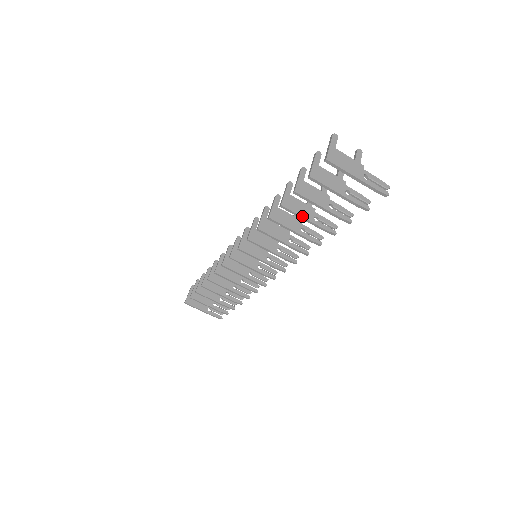
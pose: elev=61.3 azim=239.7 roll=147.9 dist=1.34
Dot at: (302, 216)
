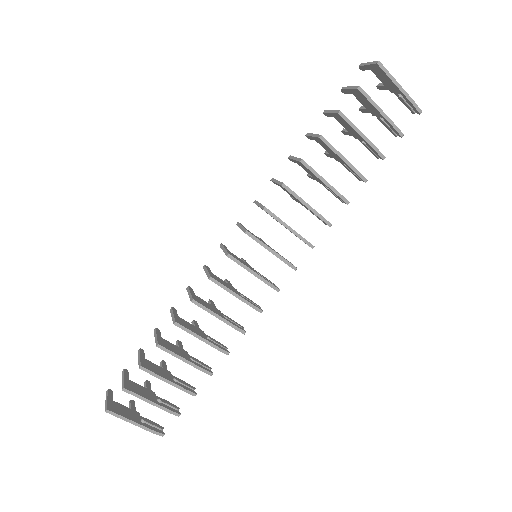
Dot at: (339, 152)
